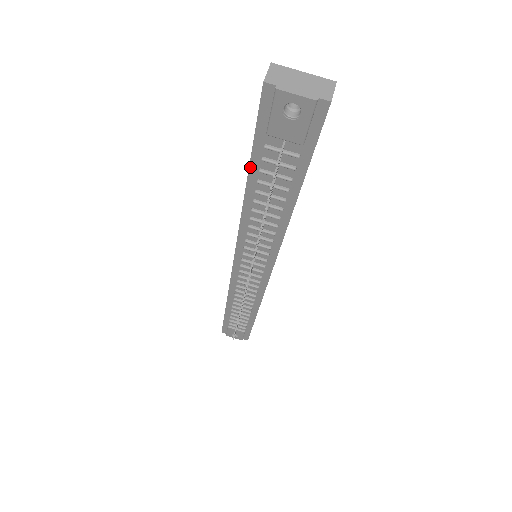
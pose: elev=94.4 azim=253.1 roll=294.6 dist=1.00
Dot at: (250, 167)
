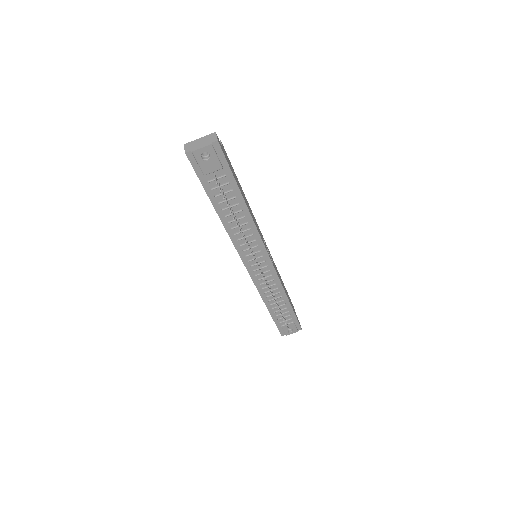
Dot at: (210, 198)
